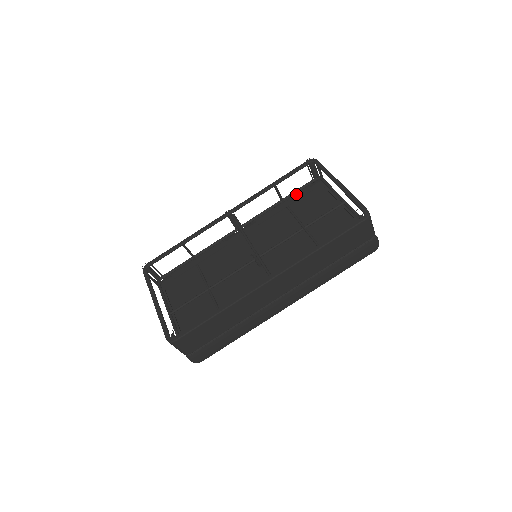
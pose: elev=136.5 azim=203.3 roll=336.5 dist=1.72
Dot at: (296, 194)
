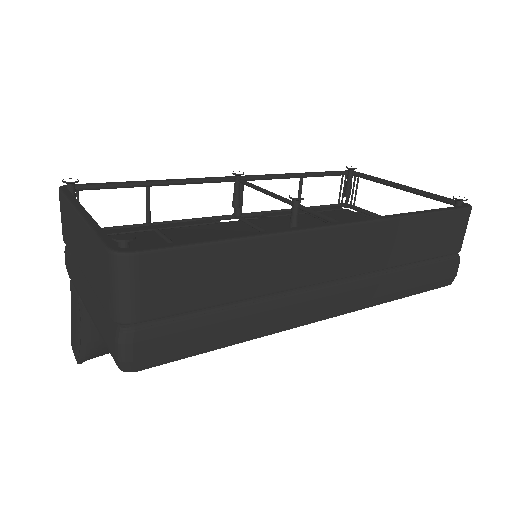
Dot at: occluded
